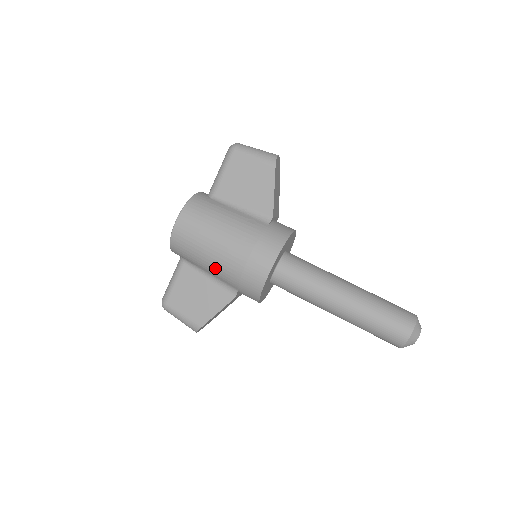
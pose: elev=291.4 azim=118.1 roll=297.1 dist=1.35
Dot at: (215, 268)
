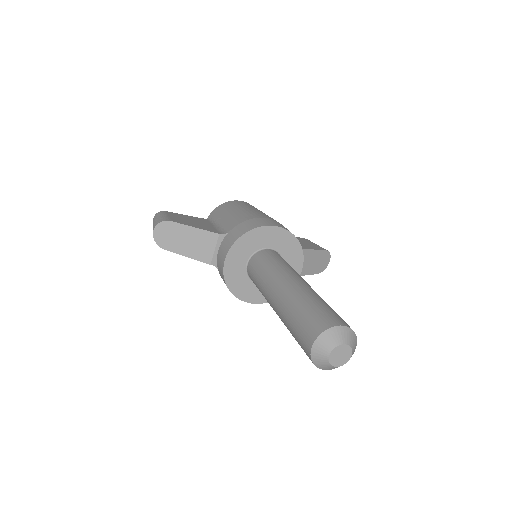
Dot at: (235, 215)
